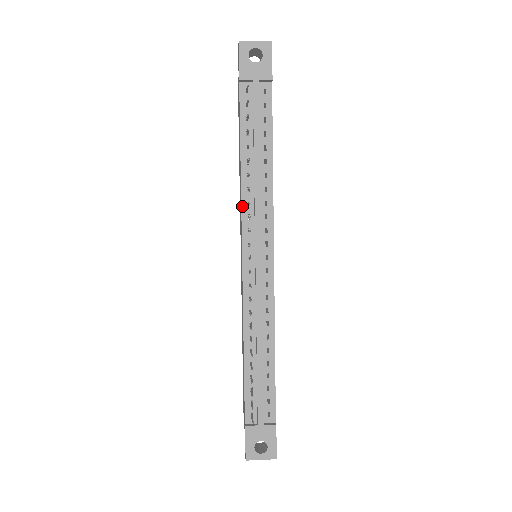
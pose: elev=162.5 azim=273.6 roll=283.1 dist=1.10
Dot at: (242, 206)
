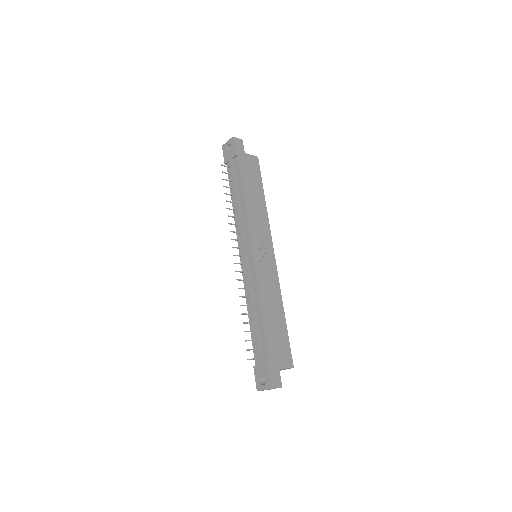
Dot at: (236, 228)
